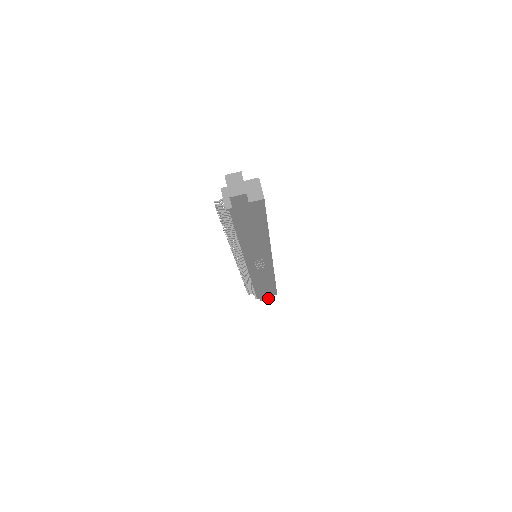
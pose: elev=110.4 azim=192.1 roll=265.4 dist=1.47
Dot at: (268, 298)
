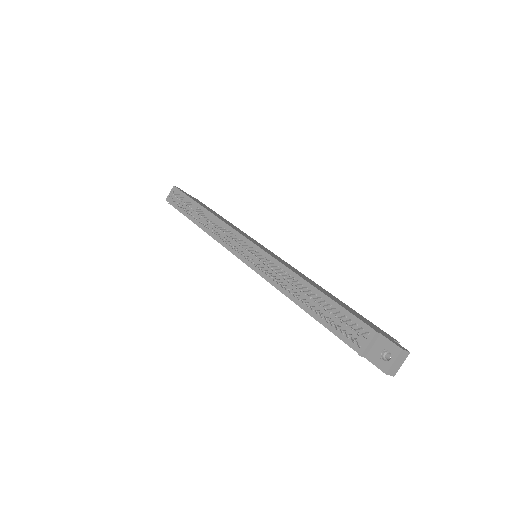
Dot at: occluded
